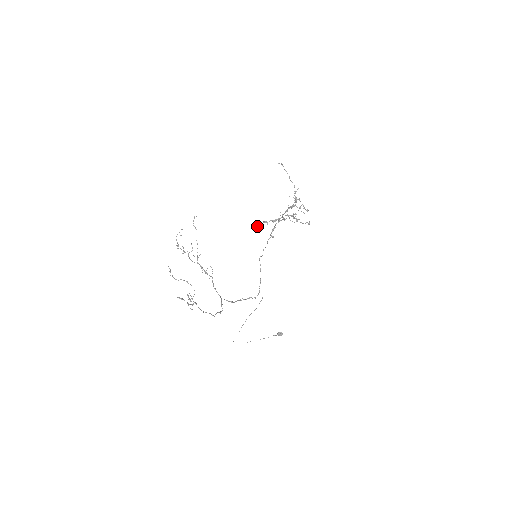
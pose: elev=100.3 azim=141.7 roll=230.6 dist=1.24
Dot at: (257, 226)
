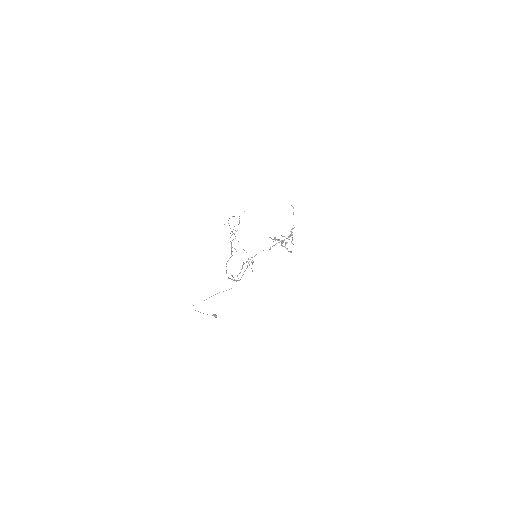
Dot at: (271, 238)
